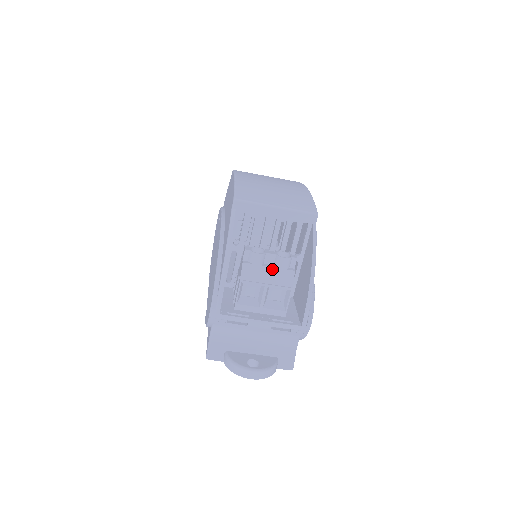
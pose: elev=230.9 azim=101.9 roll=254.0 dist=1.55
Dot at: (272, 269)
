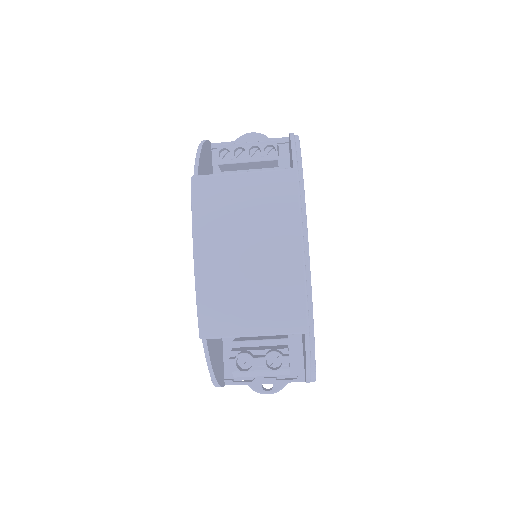
Dot at: (264, 371)
